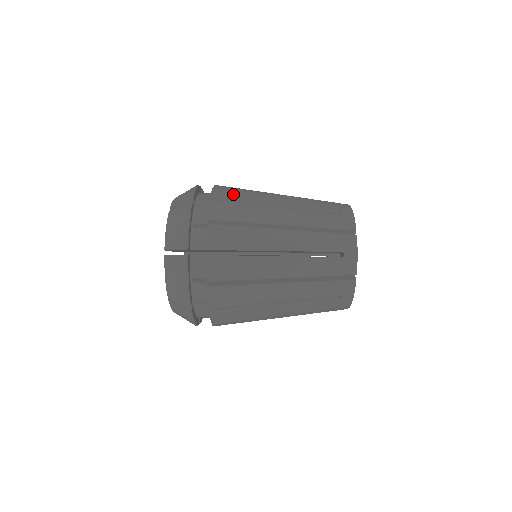
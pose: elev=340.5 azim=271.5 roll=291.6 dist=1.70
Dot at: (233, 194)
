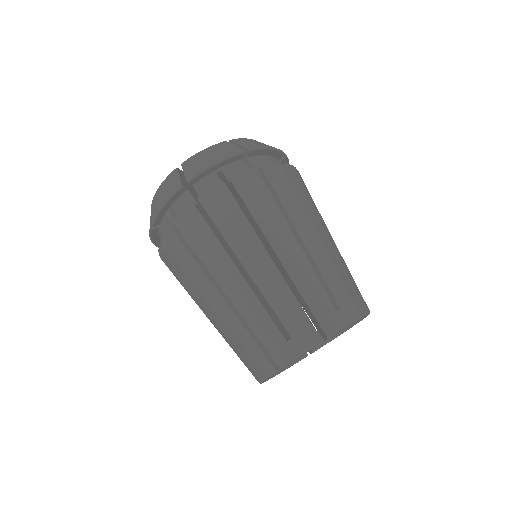
Dot at: (283, 186)
